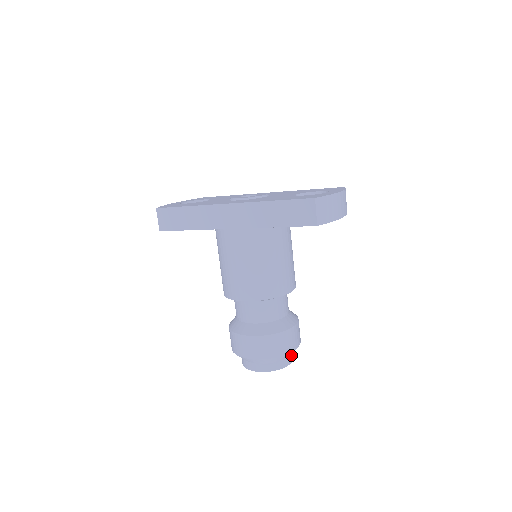
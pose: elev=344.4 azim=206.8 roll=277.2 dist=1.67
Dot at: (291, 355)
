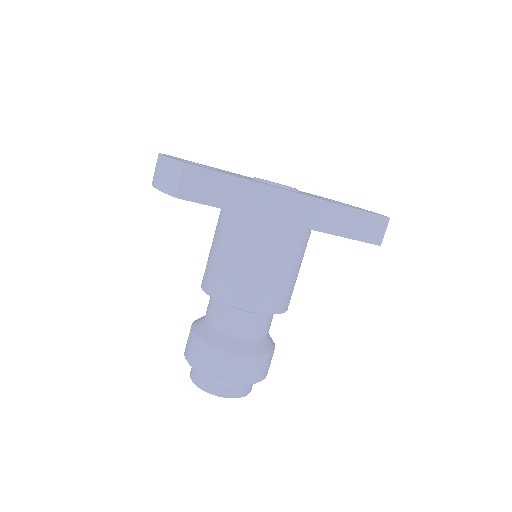
Dot at: occluded
